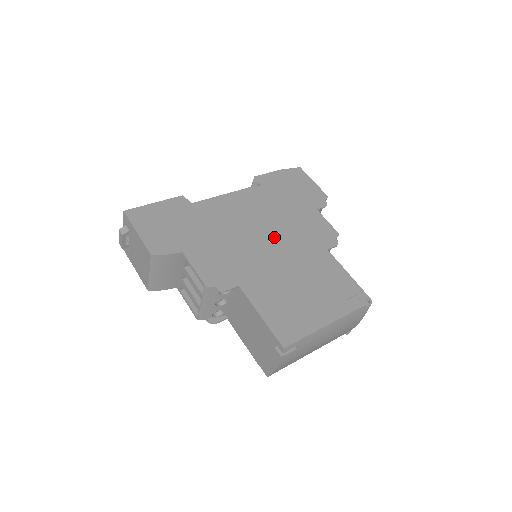
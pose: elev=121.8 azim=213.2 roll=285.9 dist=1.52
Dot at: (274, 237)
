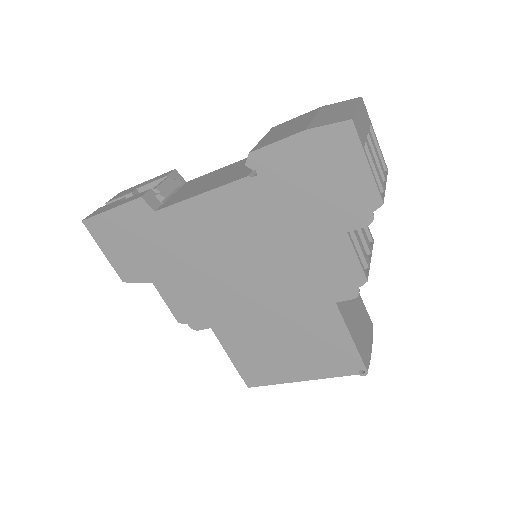
Dot at: (261, 276)
